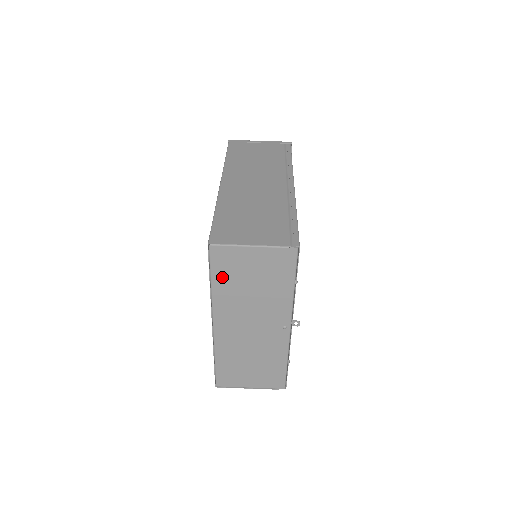
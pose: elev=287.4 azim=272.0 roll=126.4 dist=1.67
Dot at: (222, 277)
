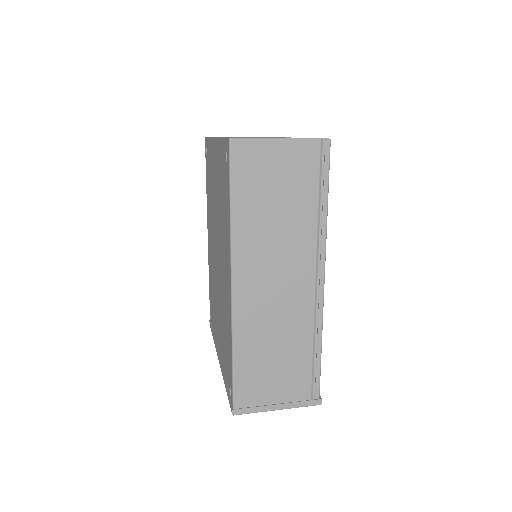
Dot at: occluded
